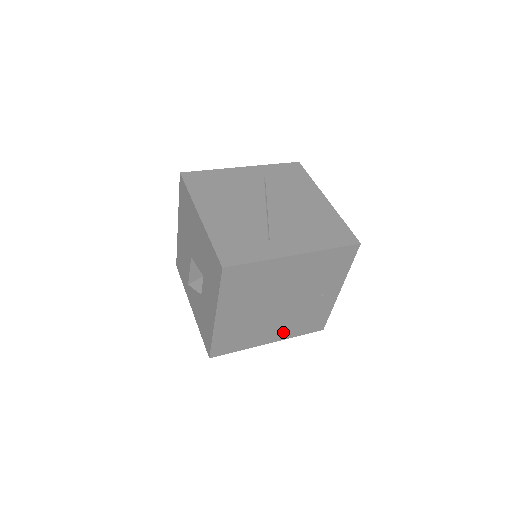
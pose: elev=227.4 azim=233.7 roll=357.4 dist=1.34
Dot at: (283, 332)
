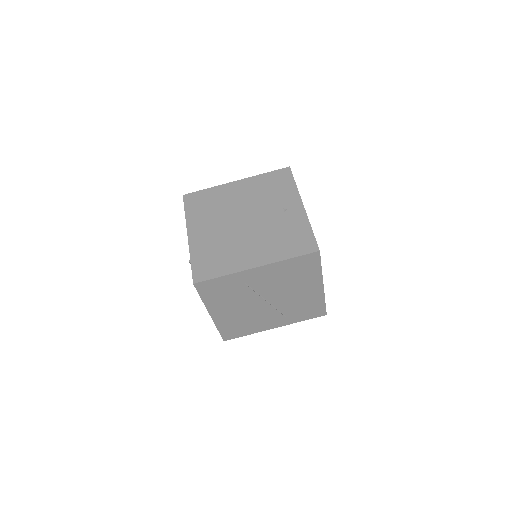
Dot at: (266, 253)
